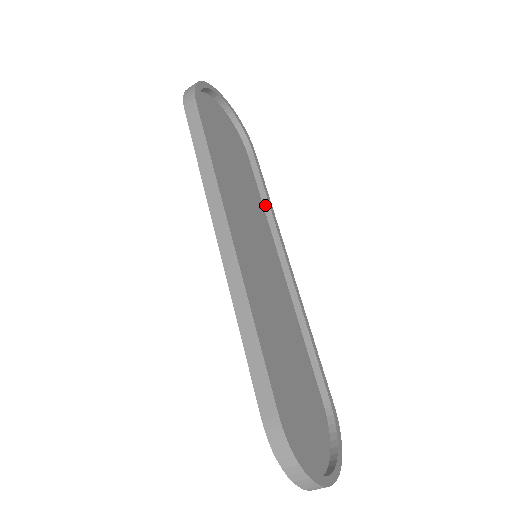
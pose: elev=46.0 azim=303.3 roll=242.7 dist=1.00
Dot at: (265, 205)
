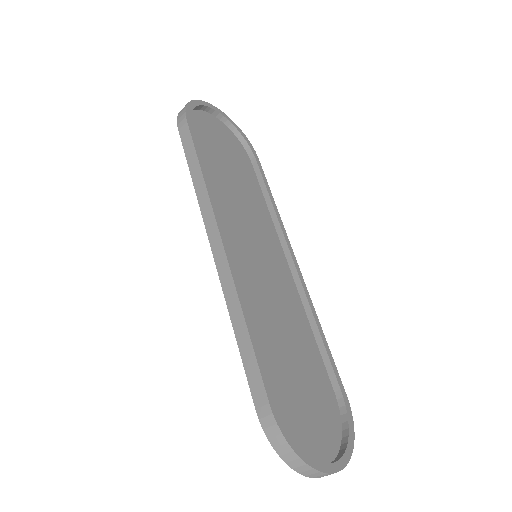
Dot at: (269, 207)
